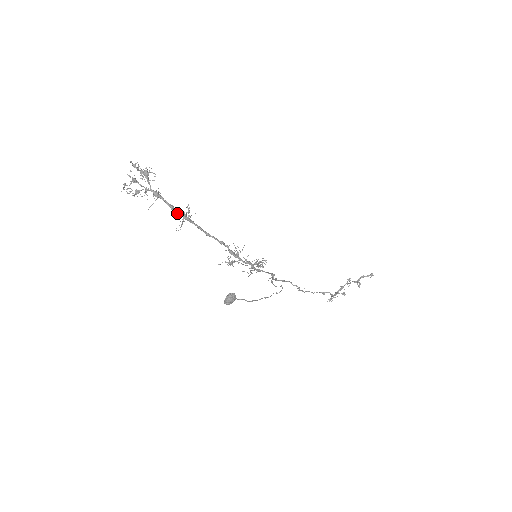
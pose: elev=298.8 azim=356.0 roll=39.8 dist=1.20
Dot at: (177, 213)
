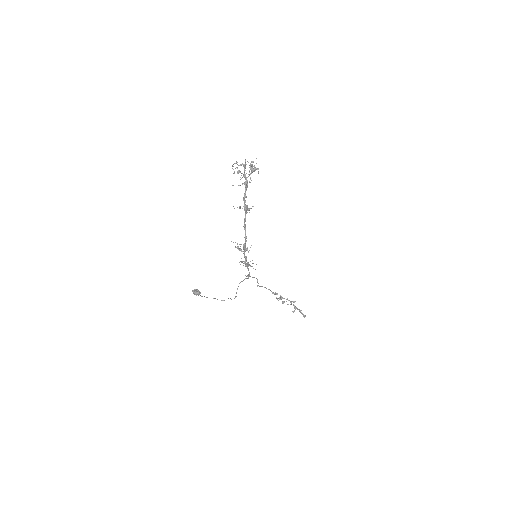
Dot at: (244, 202)
